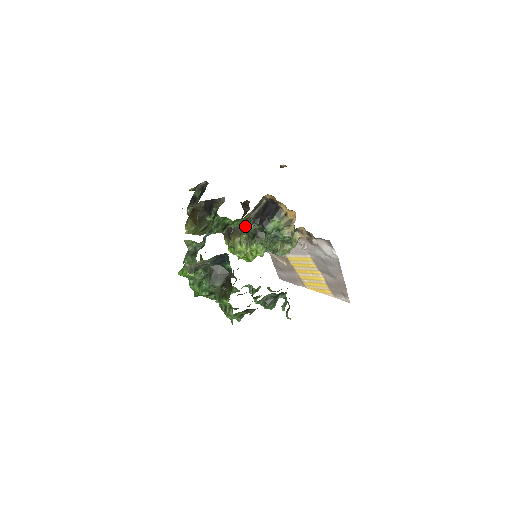
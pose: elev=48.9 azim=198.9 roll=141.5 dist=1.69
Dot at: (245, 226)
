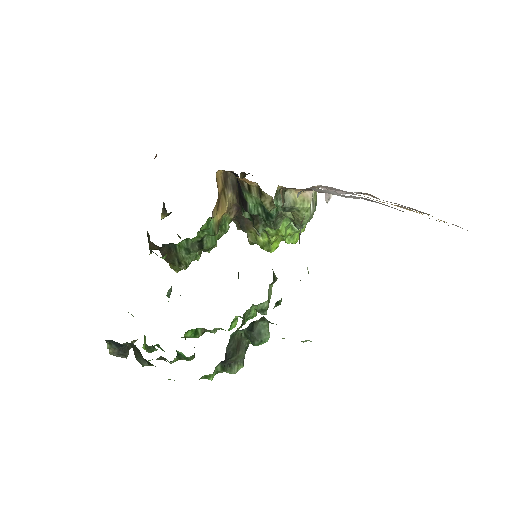
Dot at: occluded
